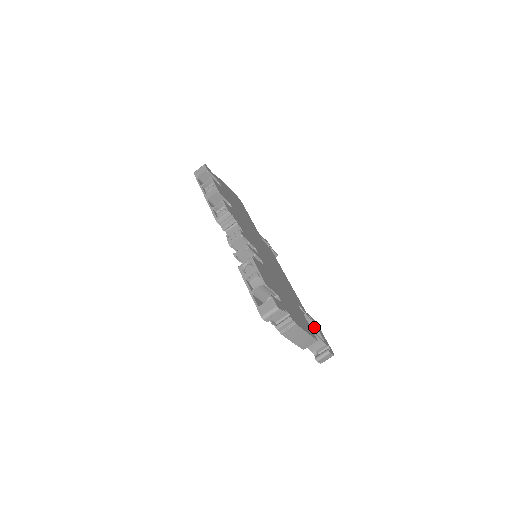
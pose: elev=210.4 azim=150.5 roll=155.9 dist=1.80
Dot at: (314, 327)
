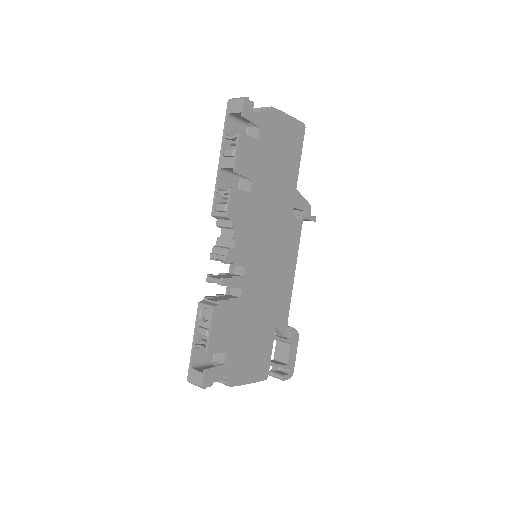
Dot at: (288, 343)
